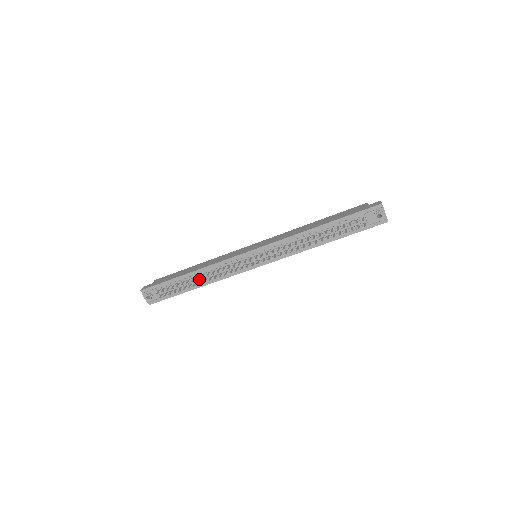
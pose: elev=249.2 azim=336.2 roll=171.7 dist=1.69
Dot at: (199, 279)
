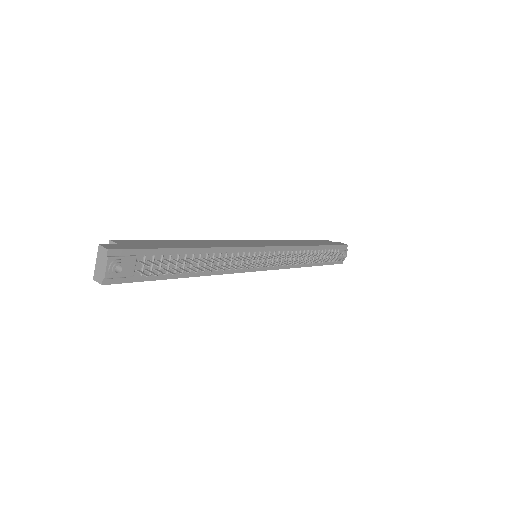
Dot at: (200, 263)
